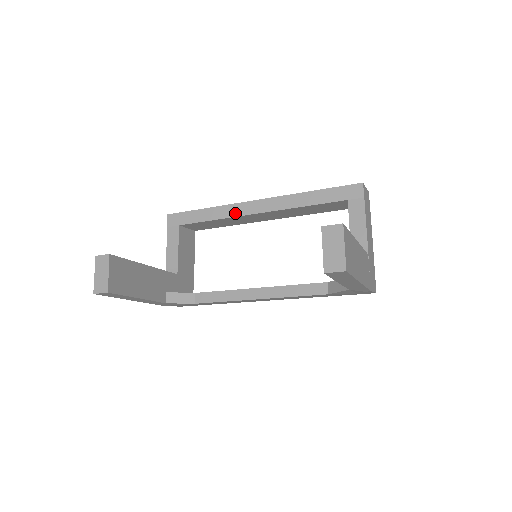
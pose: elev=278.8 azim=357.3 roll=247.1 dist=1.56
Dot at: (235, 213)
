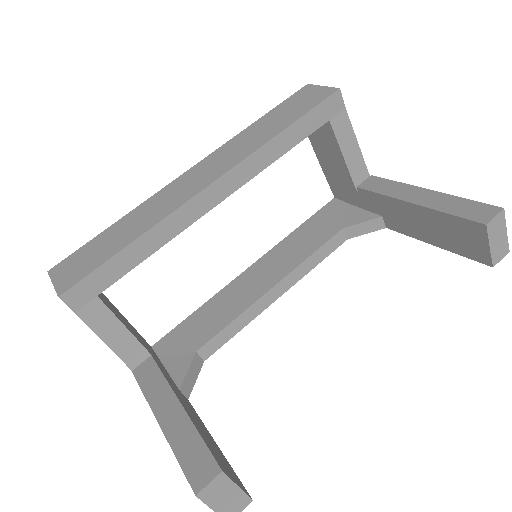
Dot at: (188, 220)
